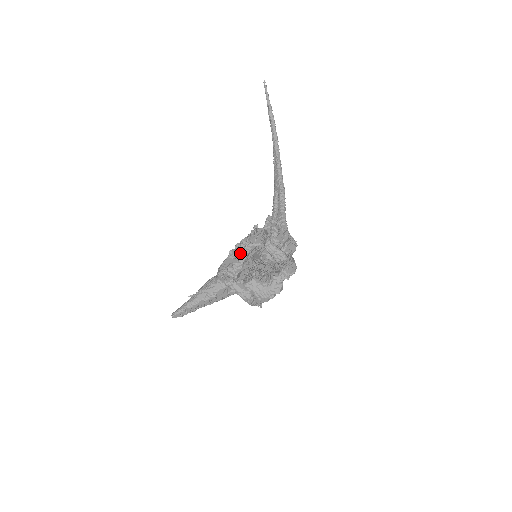
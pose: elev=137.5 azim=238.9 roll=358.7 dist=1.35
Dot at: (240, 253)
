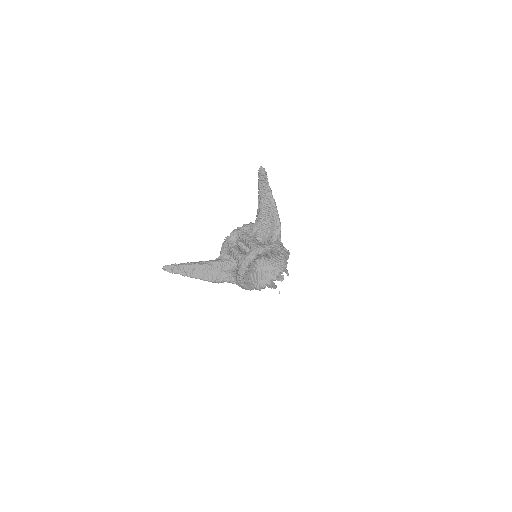
Dot at: occluded
